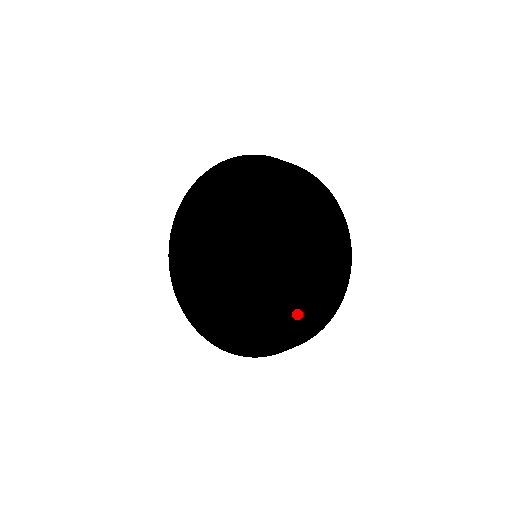
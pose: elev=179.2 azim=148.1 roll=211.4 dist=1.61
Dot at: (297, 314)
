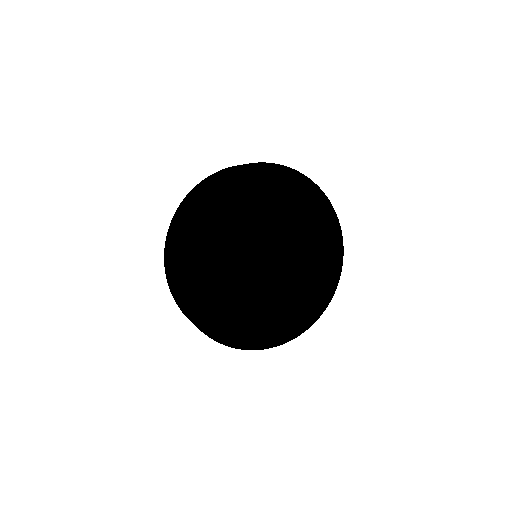
Dot at: (312, 249)
